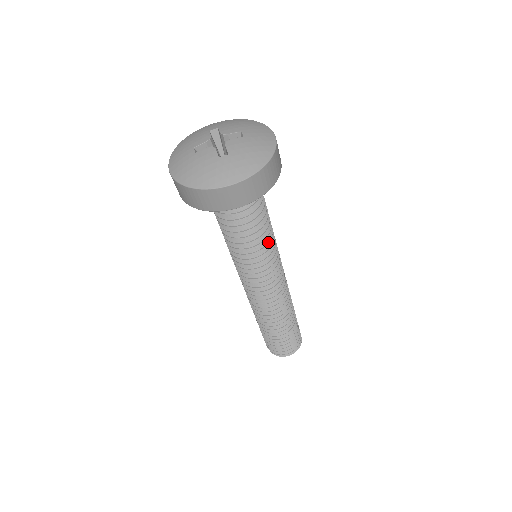
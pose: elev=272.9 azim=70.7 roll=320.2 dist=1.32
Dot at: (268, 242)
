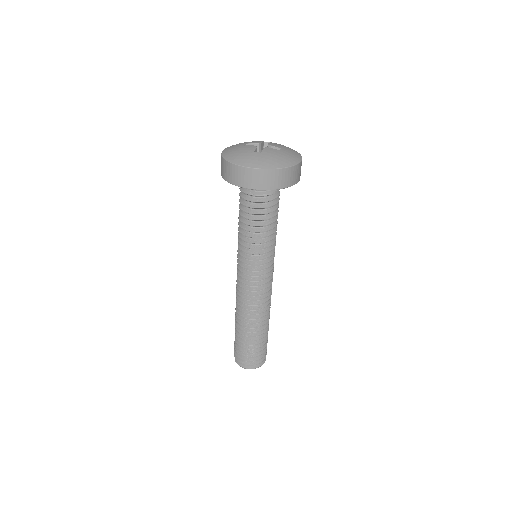
Dot at: (265, 242)
